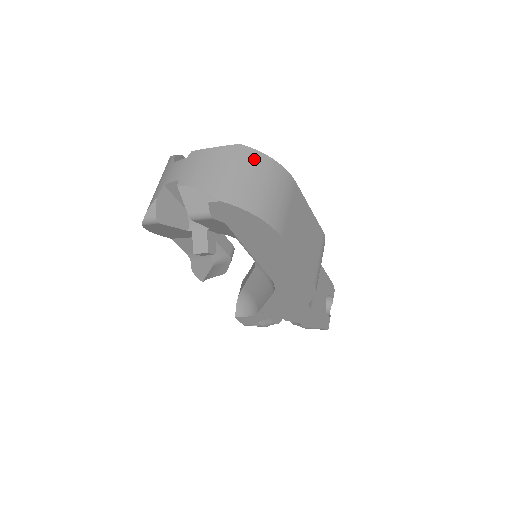
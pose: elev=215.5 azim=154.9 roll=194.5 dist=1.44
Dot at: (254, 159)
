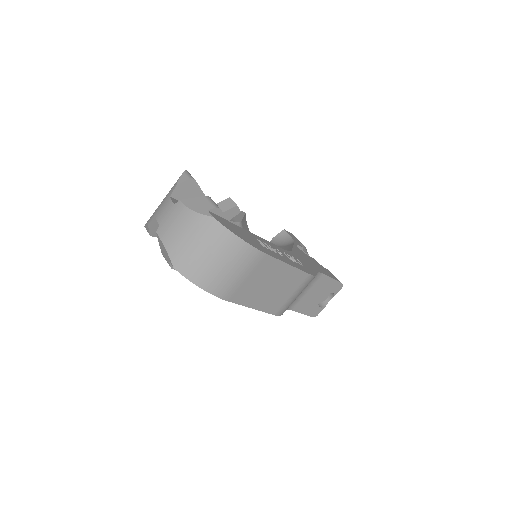
Dot at: (220, 237)
